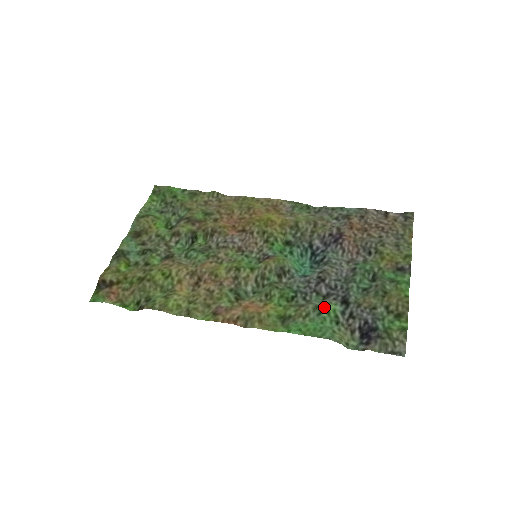
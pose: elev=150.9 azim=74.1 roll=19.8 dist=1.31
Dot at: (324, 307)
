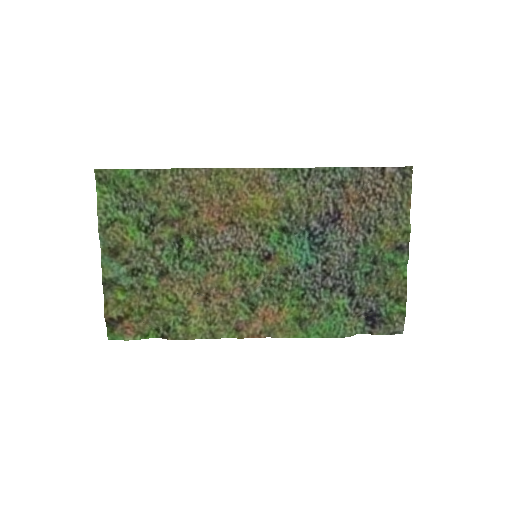
Dot at: (335, 306)
